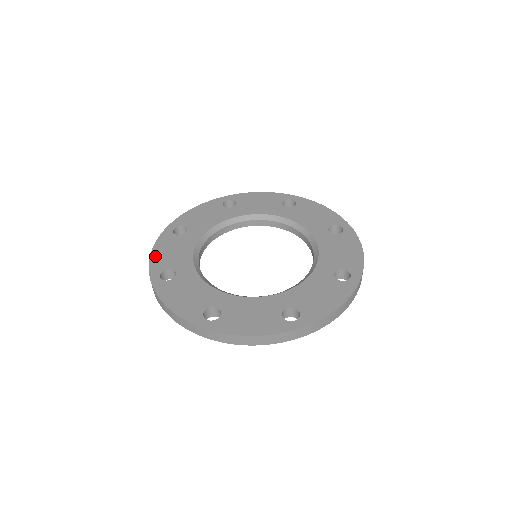
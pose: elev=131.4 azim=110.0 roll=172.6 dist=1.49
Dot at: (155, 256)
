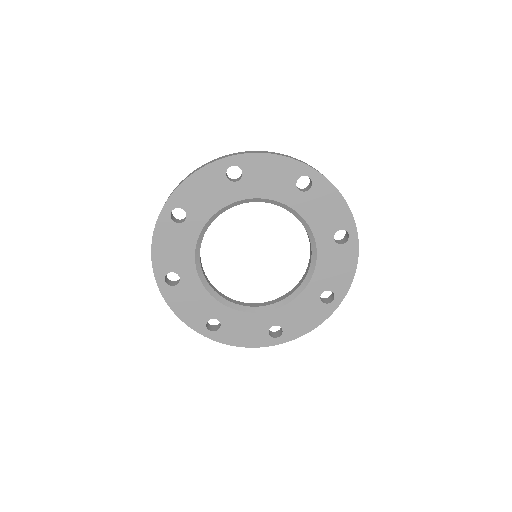
Dot at: (156, 253)
